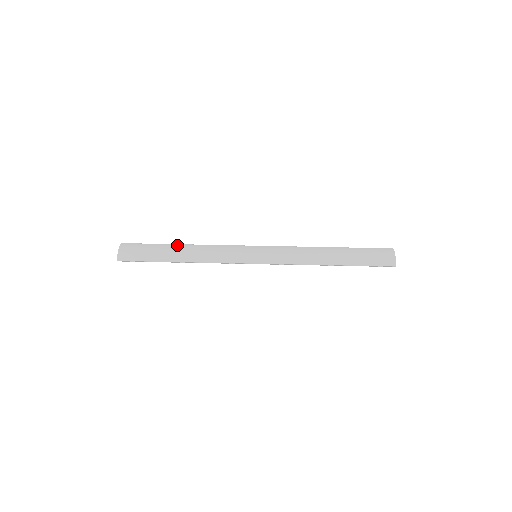
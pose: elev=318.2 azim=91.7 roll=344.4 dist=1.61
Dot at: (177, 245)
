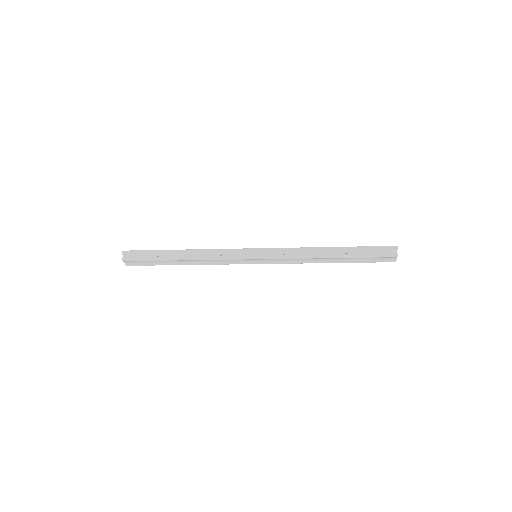
Dot at: occluded
